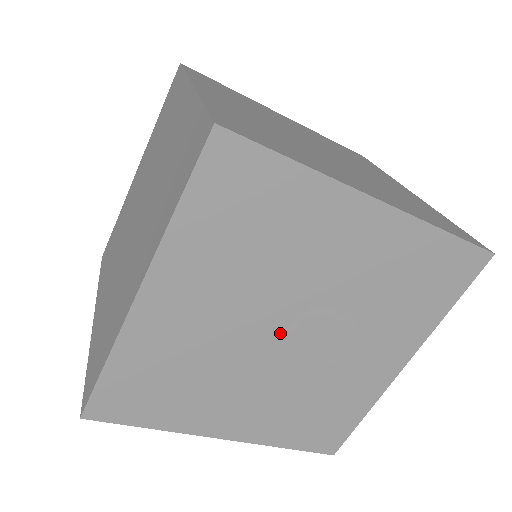
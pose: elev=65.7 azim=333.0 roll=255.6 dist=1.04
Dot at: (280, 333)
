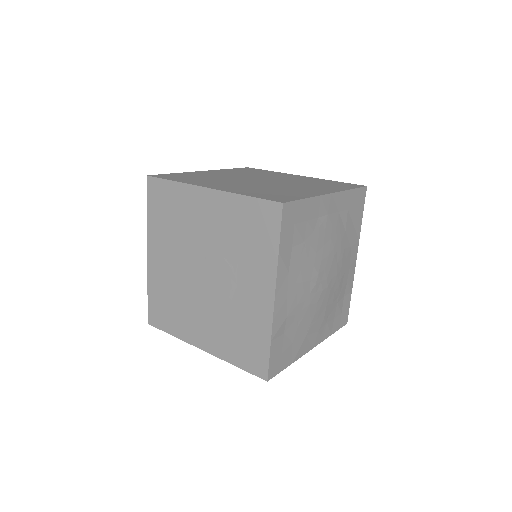
Dot at: (199, 272)
